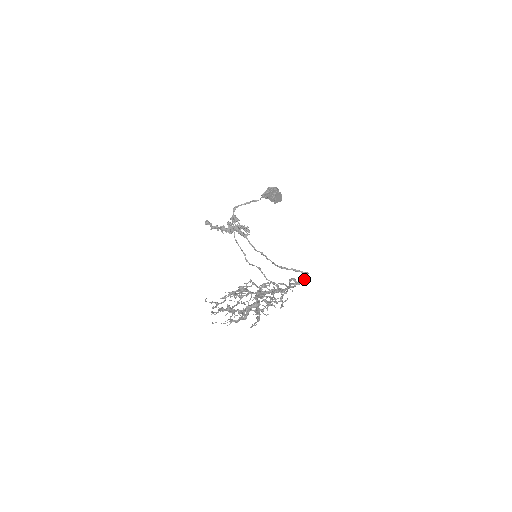
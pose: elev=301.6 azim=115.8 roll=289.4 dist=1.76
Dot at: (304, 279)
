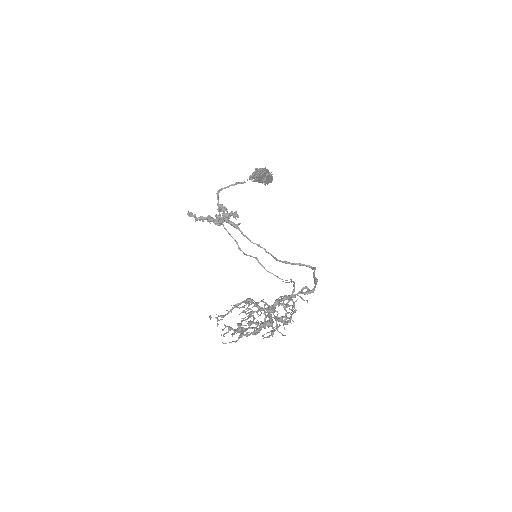
Dot at: (316, 283)
